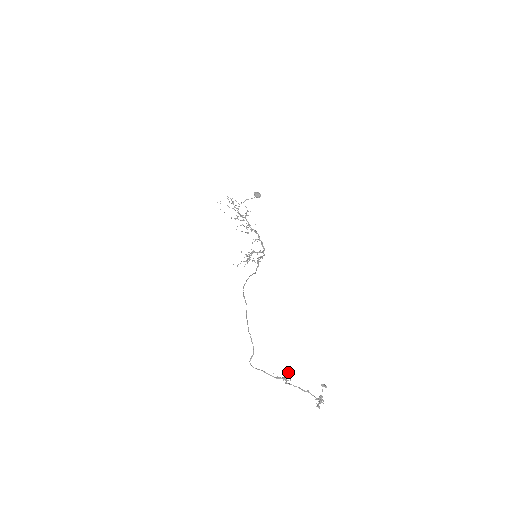
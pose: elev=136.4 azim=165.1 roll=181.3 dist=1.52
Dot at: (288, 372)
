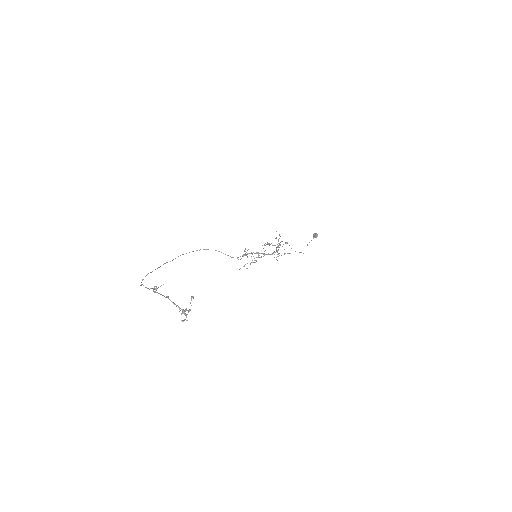
Dot at: occluded
